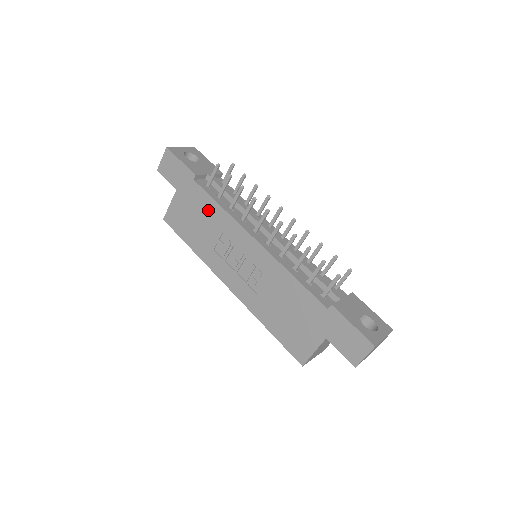
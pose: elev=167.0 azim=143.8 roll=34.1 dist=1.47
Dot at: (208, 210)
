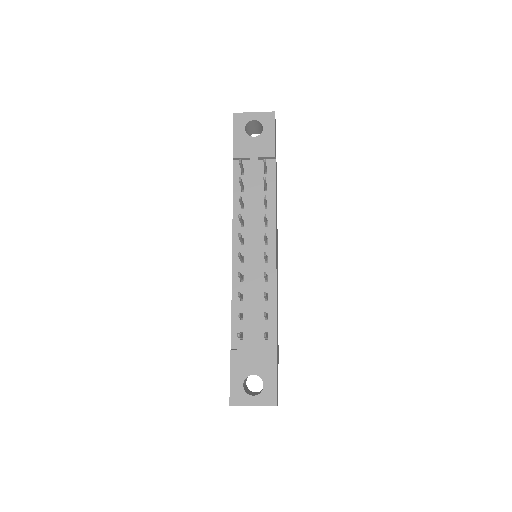
Dot at: occluded
